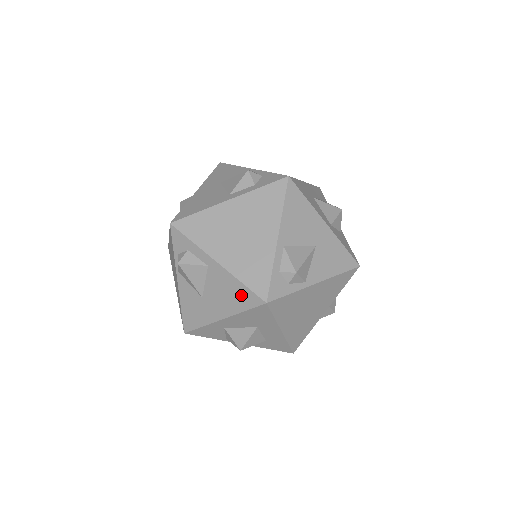
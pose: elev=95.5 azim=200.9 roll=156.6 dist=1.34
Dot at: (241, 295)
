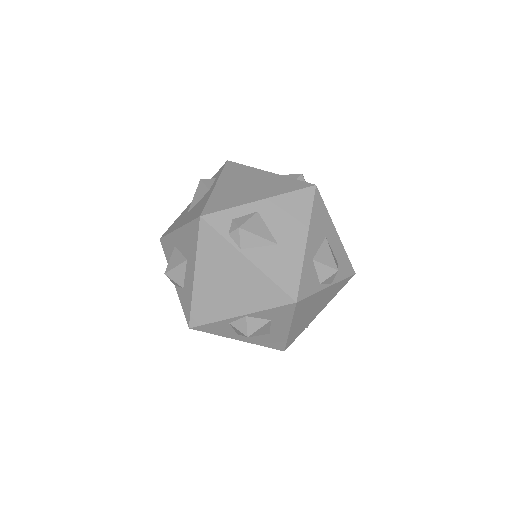
Dot at: (298, 202)
